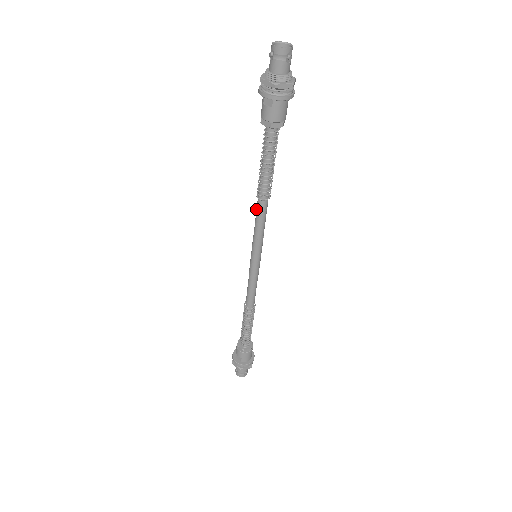
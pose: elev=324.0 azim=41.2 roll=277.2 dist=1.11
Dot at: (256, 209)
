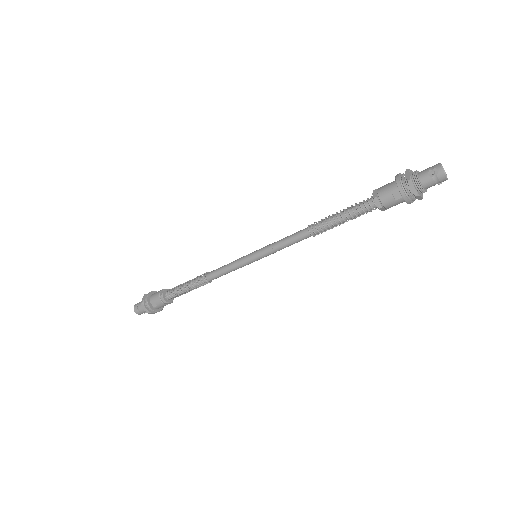
Dot at: (297, 233)
